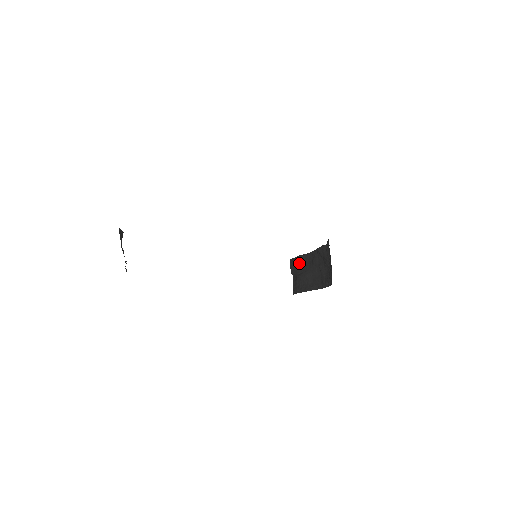
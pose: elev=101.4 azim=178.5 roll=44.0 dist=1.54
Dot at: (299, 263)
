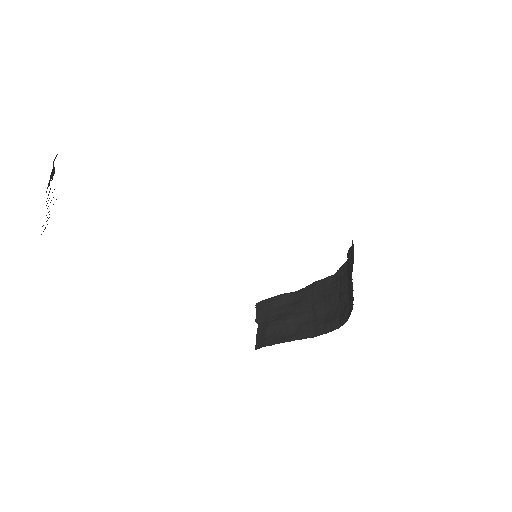
Dot at: (274, 306)
